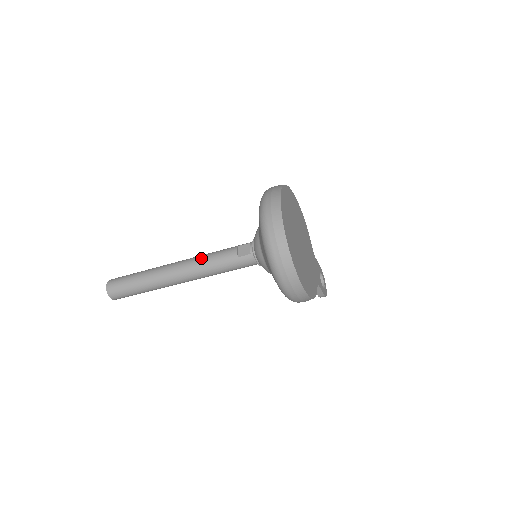
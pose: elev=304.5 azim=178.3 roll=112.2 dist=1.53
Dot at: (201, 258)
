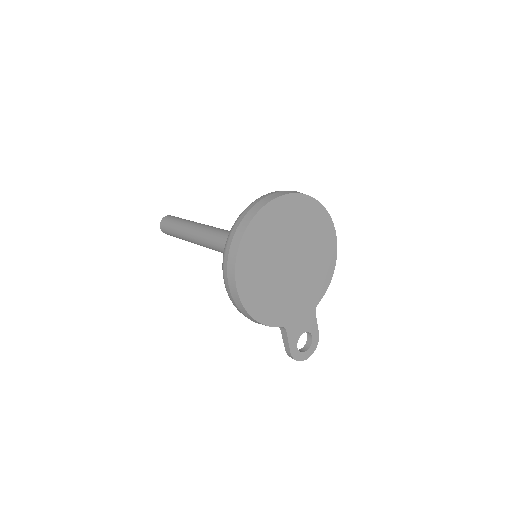
Dot at: (222, 229)
